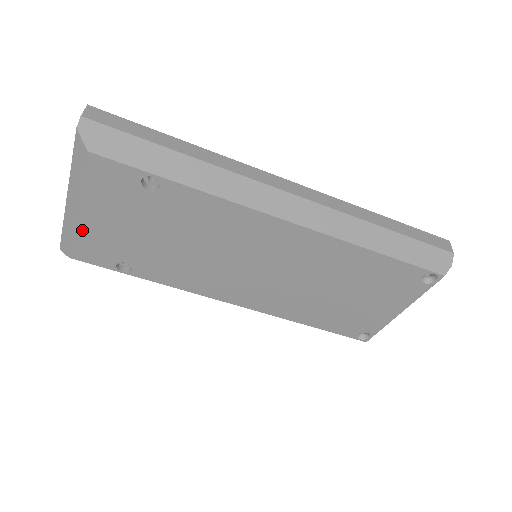
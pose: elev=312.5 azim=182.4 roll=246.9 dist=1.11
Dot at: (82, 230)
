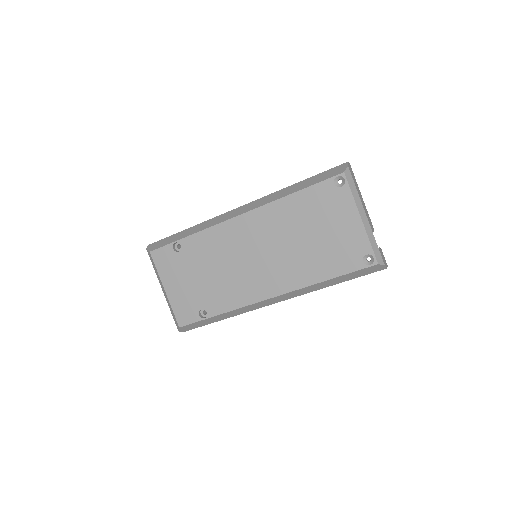
Dot at: (173, 301)
